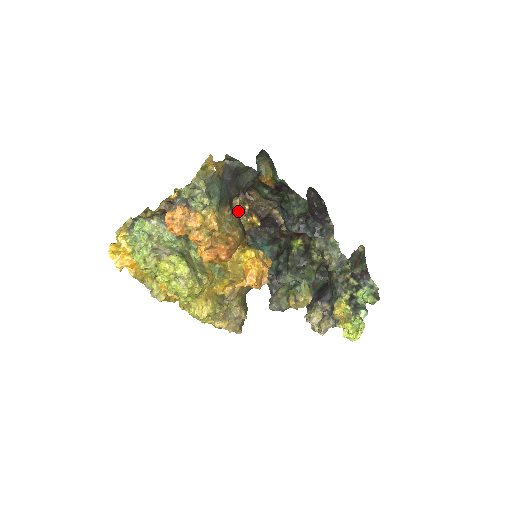
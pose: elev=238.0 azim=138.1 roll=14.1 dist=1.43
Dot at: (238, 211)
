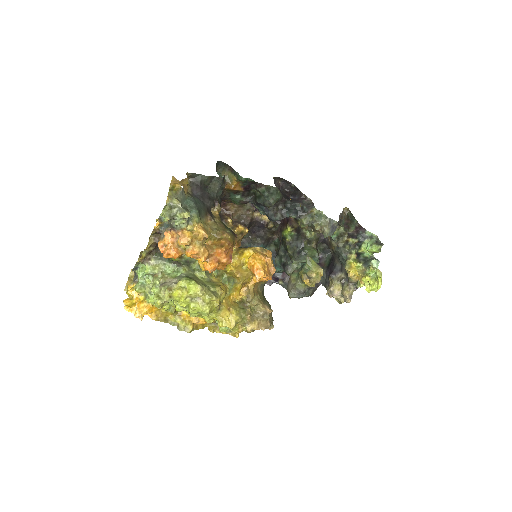
Dot at: (220, 218)
